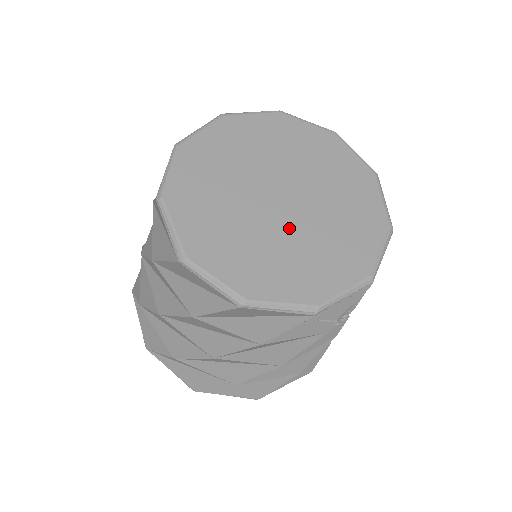
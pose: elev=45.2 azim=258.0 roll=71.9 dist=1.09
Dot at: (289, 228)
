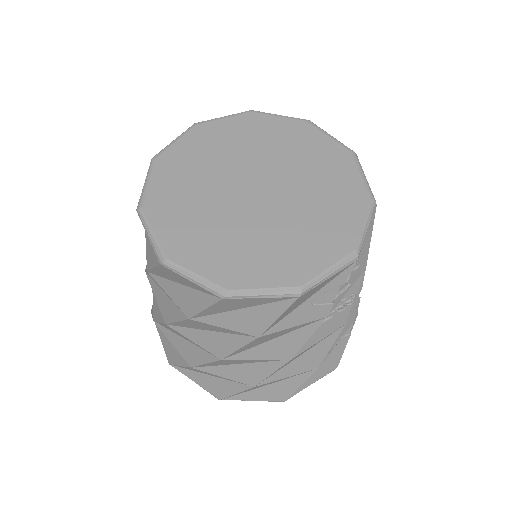
Dot at: (266, 217)
